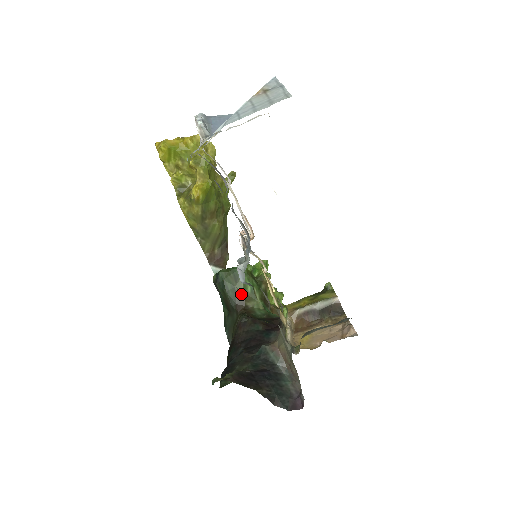
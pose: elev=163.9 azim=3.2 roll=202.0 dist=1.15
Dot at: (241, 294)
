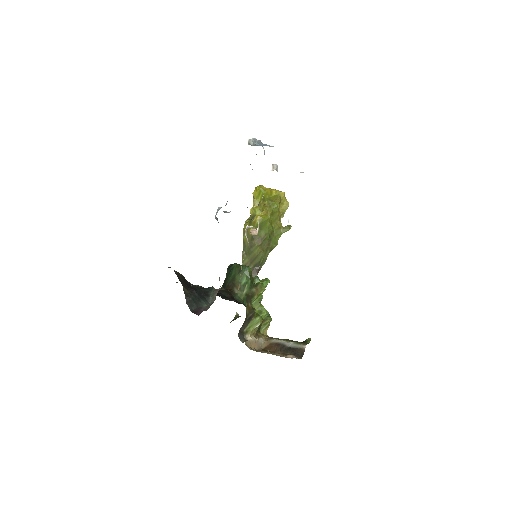
Dot at: (236, 282)
